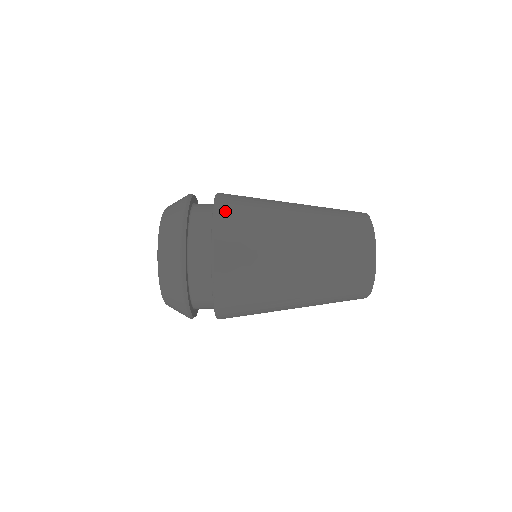
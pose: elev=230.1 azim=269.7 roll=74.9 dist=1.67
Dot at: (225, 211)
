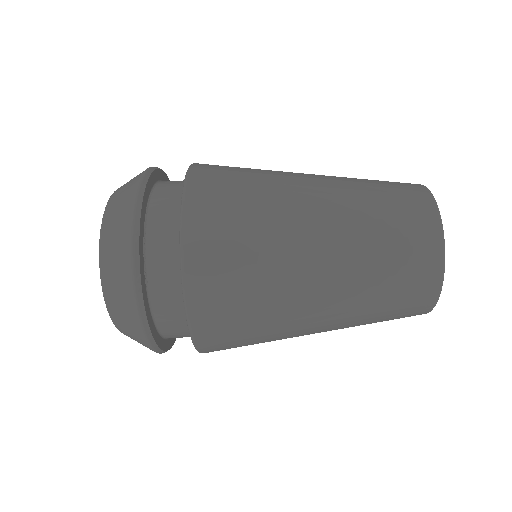
Dot at: (201, 275)
